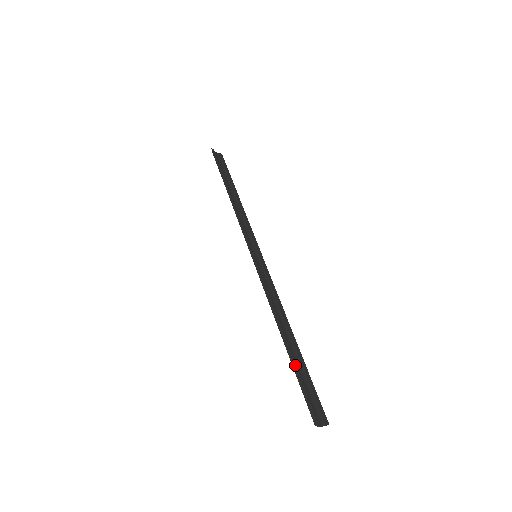
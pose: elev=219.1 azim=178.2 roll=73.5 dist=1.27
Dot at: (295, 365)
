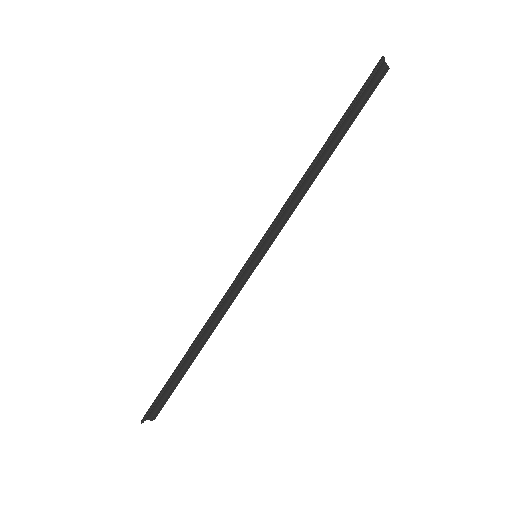
Dot at: (173, 378)
